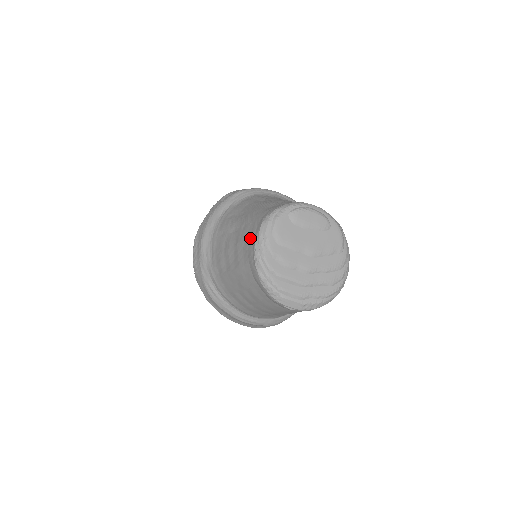
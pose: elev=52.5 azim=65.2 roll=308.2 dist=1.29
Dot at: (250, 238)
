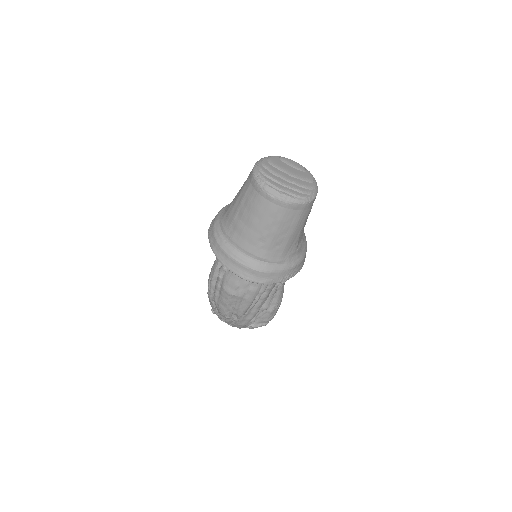
Dot at: occluded
